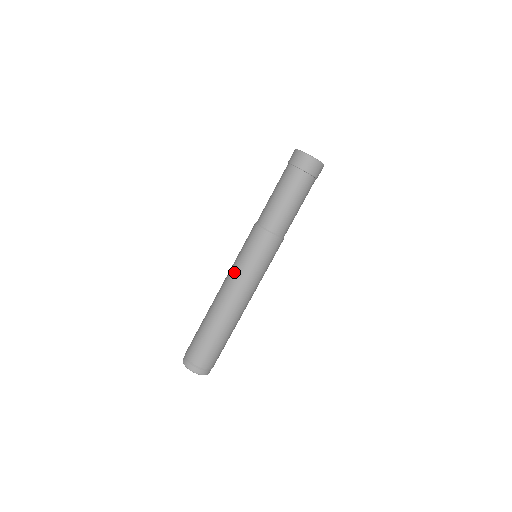
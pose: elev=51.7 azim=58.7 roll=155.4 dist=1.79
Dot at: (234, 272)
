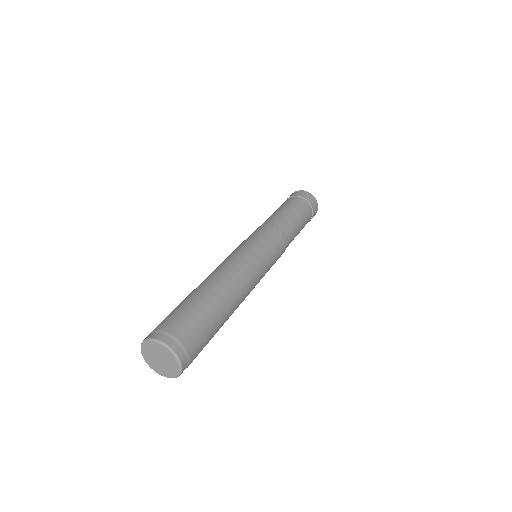
Dot at: (234, 252)
